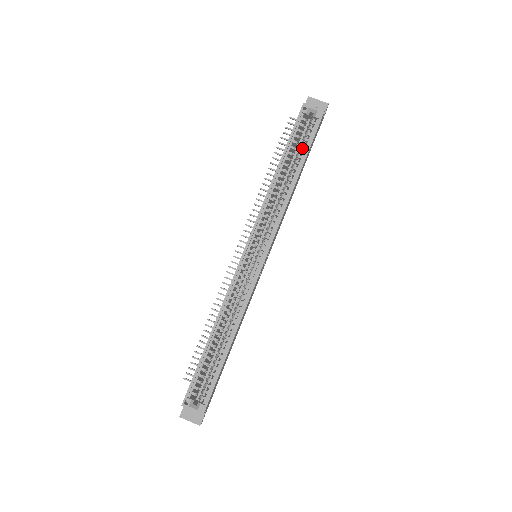
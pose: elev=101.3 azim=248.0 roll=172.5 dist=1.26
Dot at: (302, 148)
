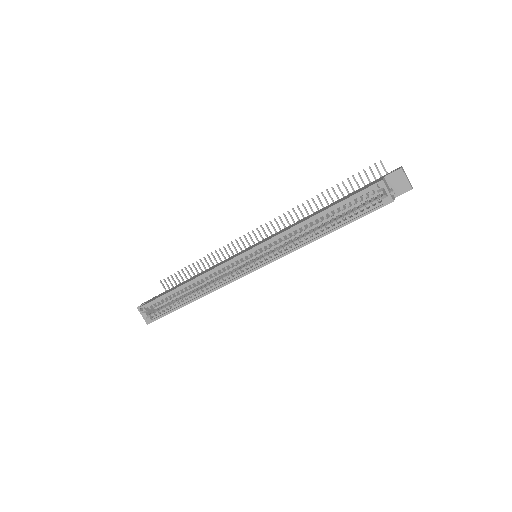
Dot at: (350, 214)
